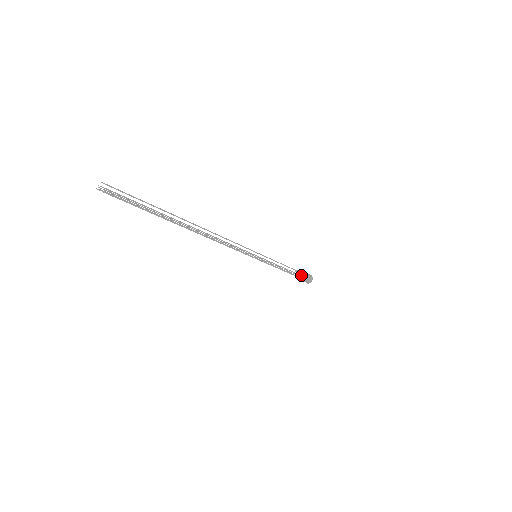
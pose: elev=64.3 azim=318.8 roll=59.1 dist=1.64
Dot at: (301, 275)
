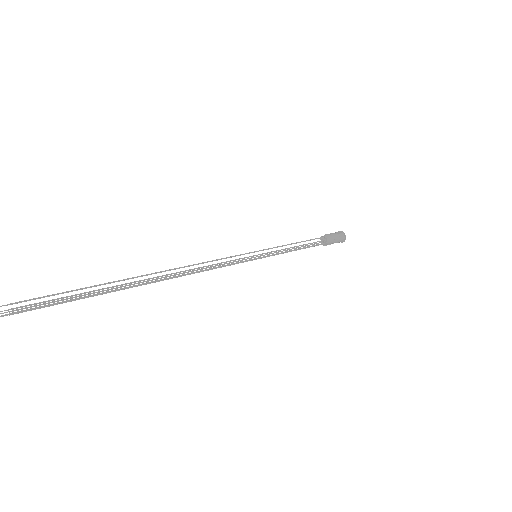
Dot at: (327, 239)
